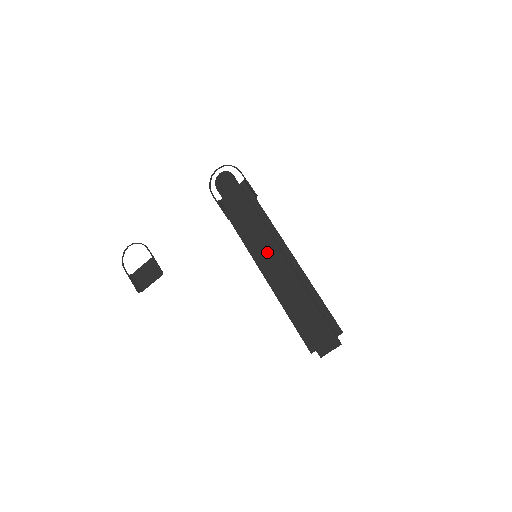
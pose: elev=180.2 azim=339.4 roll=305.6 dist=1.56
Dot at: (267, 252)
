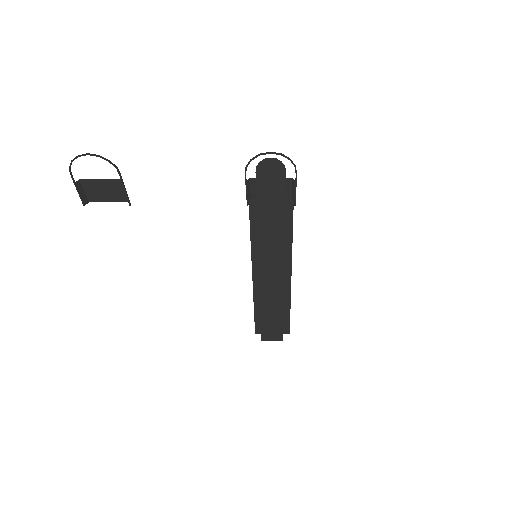
Dot at: (270, 262)
